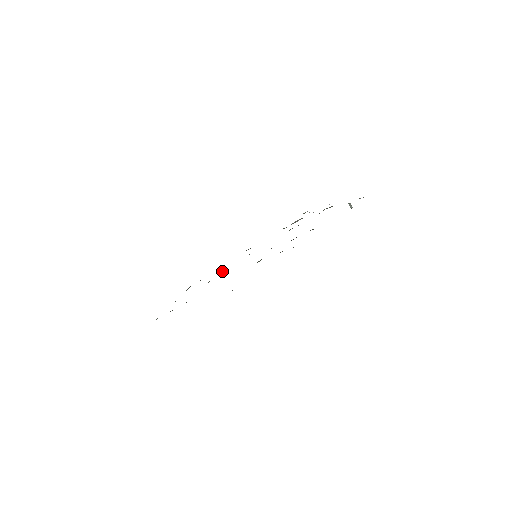
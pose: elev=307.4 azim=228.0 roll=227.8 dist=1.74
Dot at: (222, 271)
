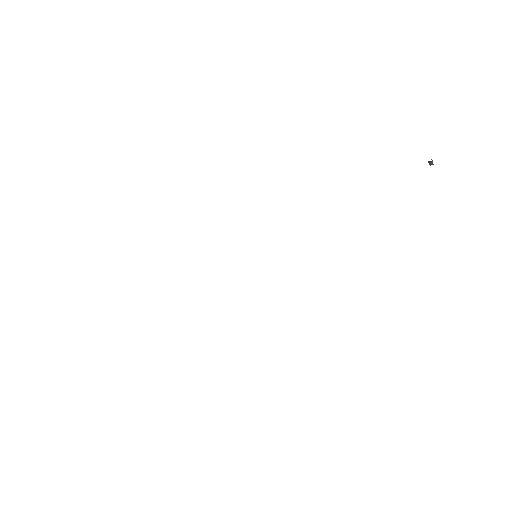
Dot at: occluded
